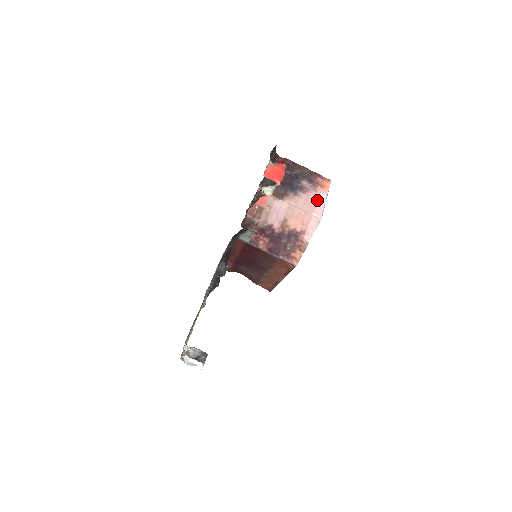
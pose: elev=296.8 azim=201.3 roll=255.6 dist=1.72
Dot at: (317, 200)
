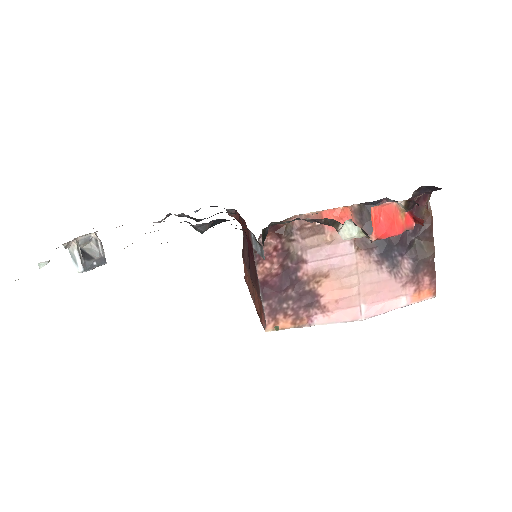
Dot at: (390, 297)
